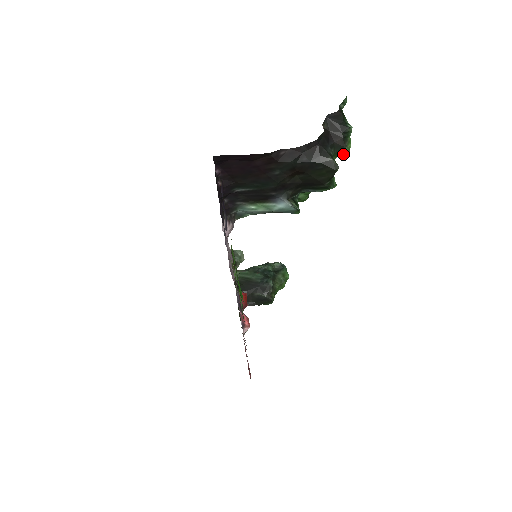
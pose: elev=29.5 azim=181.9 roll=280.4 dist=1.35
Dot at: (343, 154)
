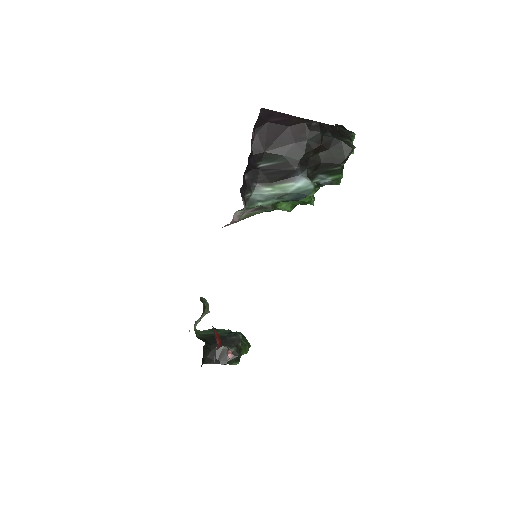
Dot at: occluded
